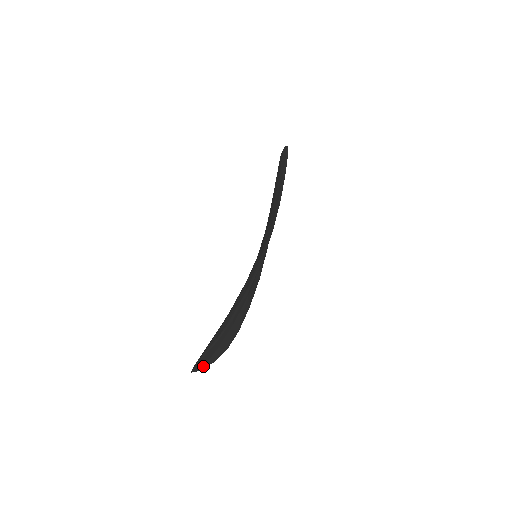
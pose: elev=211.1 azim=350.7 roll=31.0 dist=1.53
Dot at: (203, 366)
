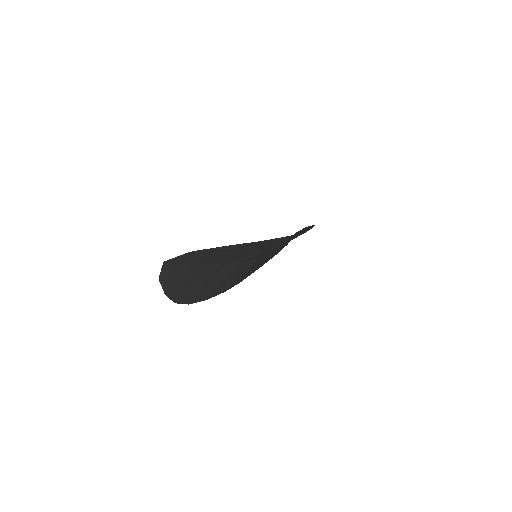
Dot at: (164, 279)
